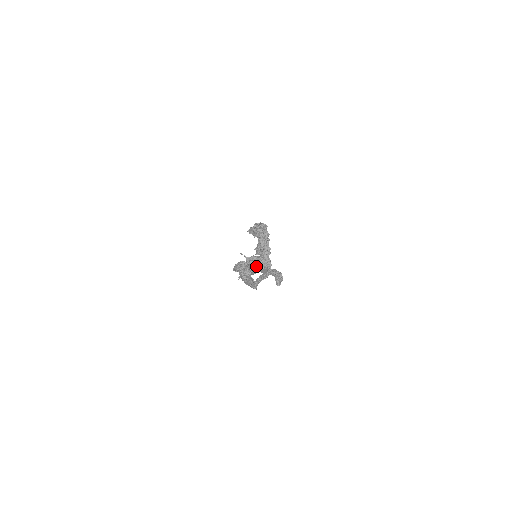
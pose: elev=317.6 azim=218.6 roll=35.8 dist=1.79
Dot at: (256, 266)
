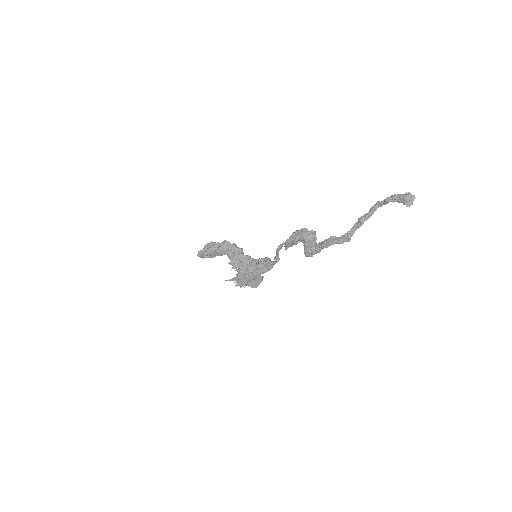
Dot at: occluded
